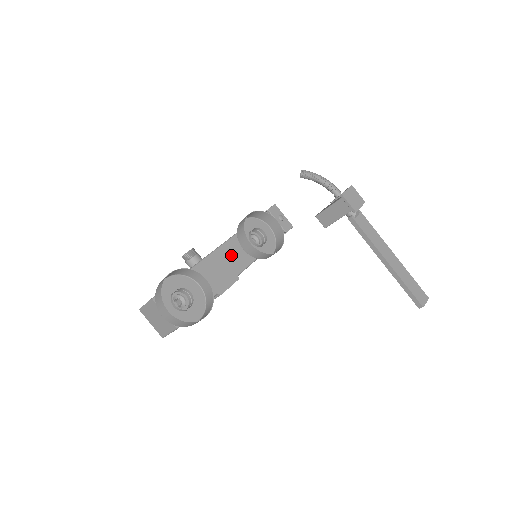
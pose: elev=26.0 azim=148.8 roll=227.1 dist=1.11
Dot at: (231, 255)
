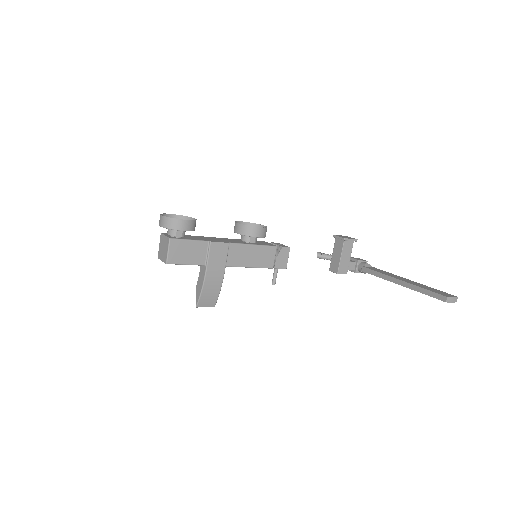
Dot at: (229, 240)
